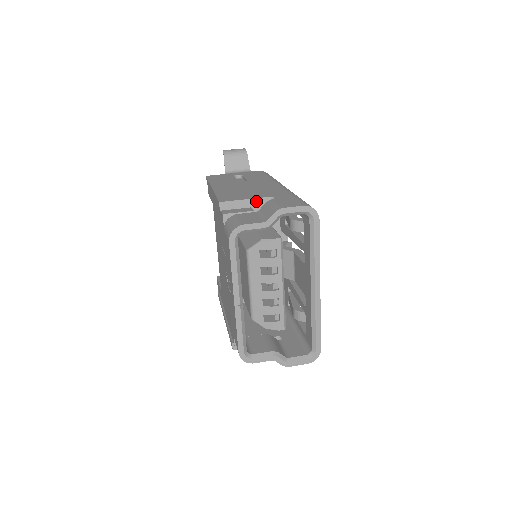
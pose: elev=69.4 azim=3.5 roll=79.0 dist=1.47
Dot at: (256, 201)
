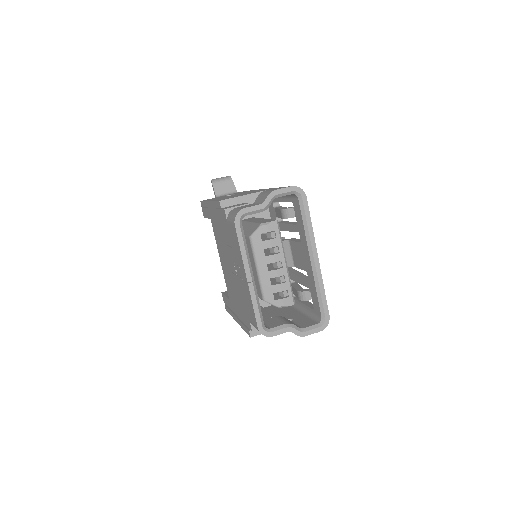
Dot at: (250, 196)
